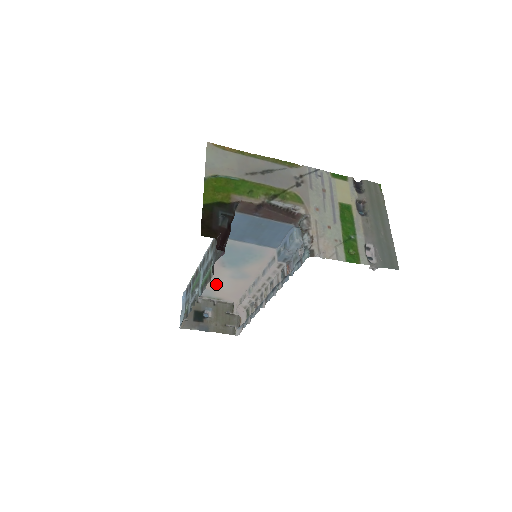
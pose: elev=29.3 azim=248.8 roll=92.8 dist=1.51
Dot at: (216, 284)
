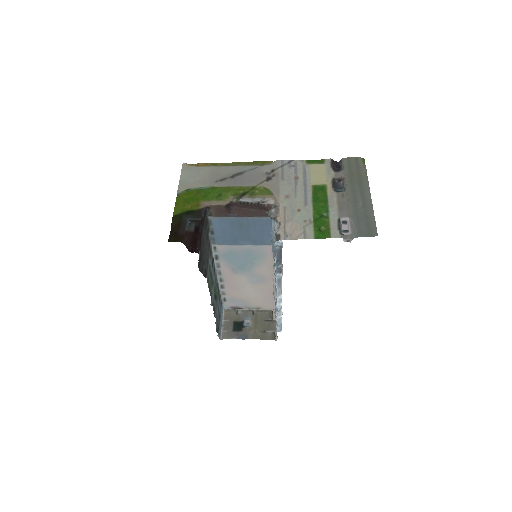
Dot at: (244, 293)
